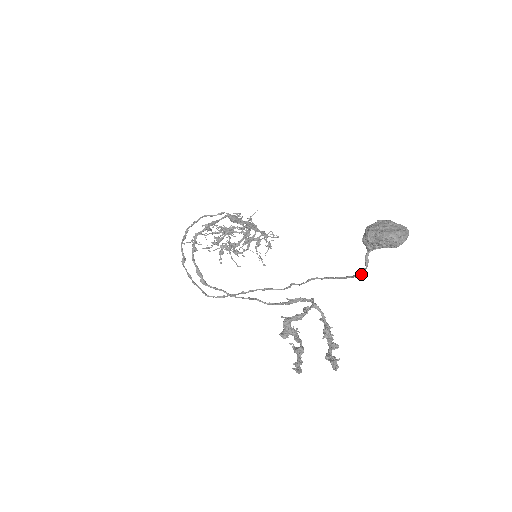
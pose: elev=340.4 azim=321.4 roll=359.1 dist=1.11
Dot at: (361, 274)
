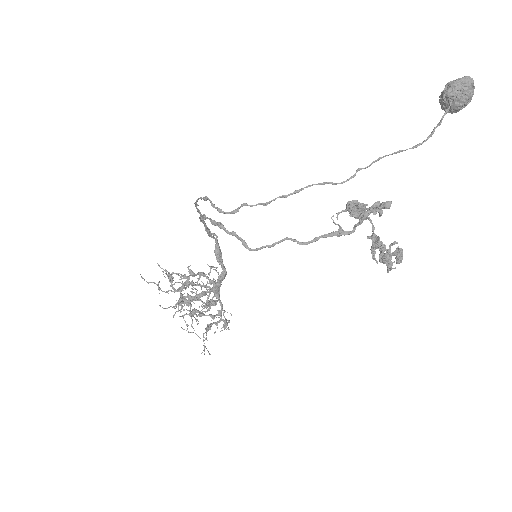
Dot at: (441, 121)
